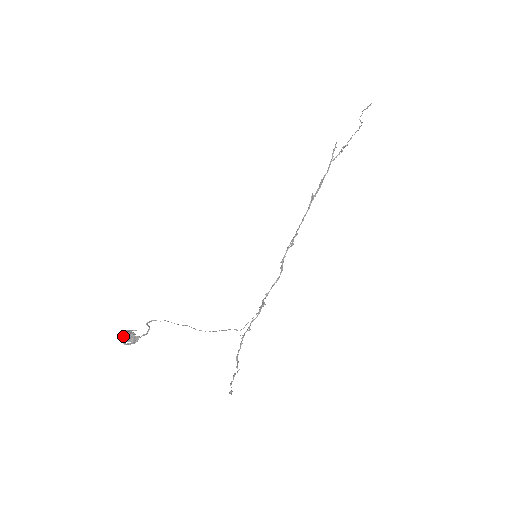
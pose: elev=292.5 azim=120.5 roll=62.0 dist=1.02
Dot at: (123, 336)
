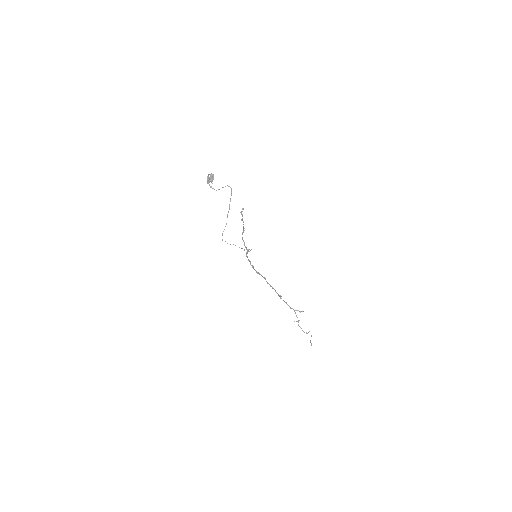
Dot at: (212, 175)
